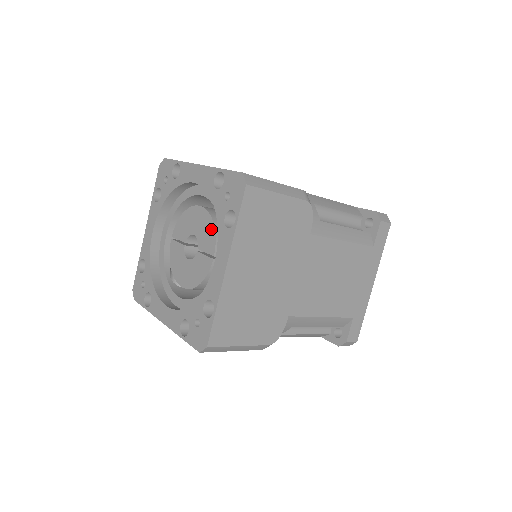
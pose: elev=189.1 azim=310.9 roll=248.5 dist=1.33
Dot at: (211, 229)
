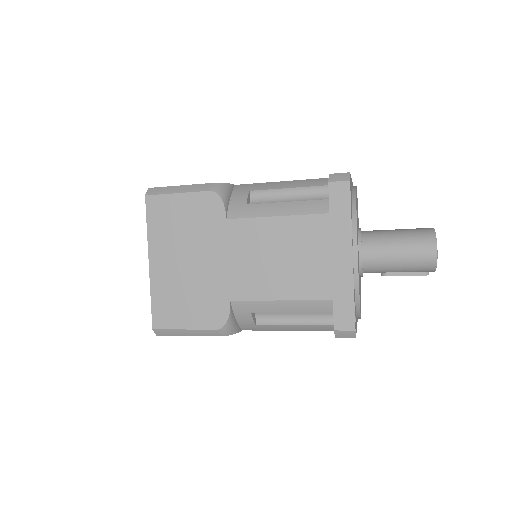
Dot at: occluded
